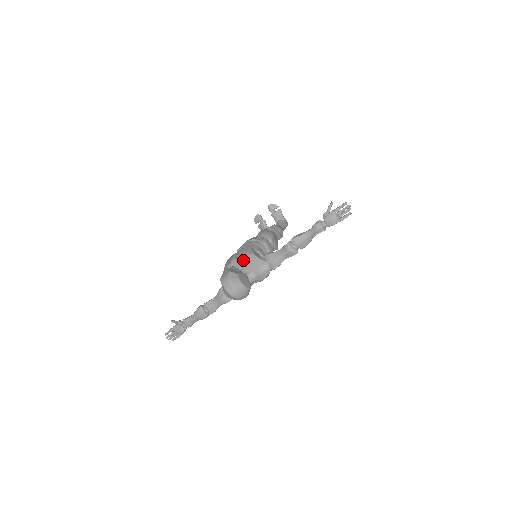
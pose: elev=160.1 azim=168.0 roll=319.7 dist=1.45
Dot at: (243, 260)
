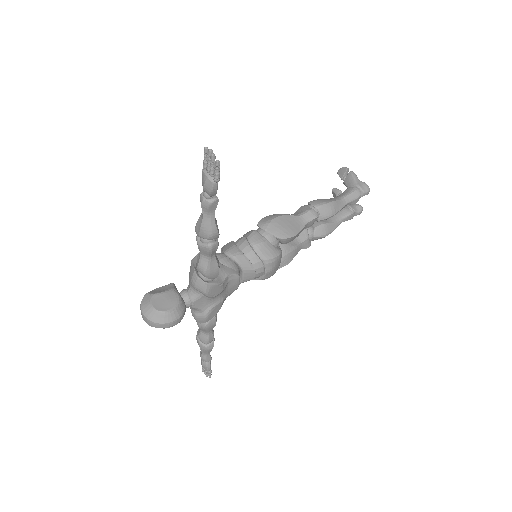
Dot at: occluded
